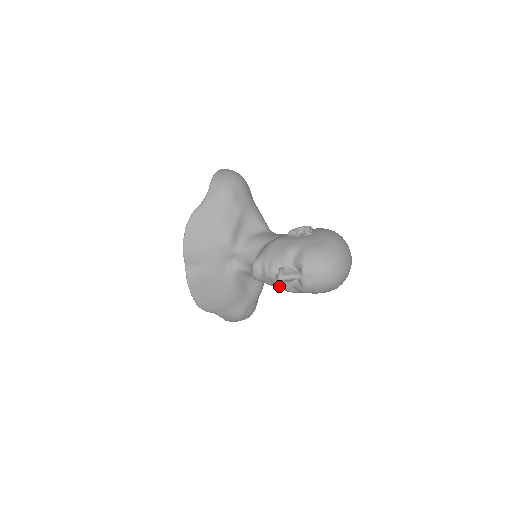
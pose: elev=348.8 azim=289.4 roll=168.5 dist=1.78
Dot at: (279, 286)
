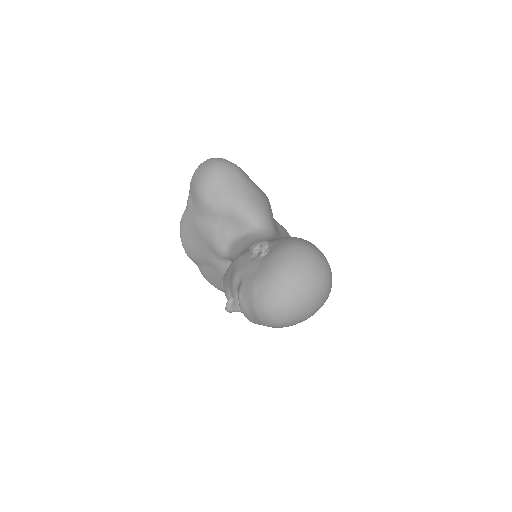
Dot at: occluded
